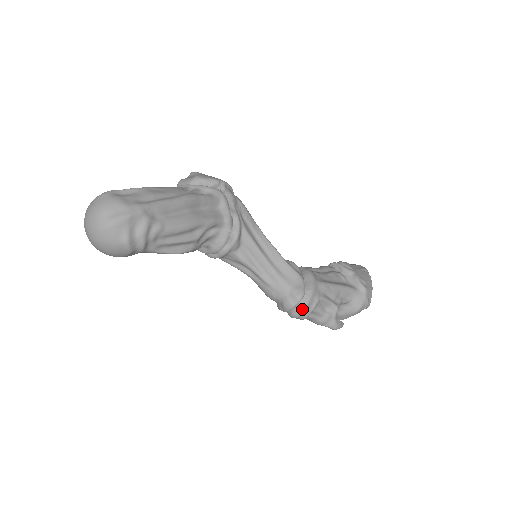
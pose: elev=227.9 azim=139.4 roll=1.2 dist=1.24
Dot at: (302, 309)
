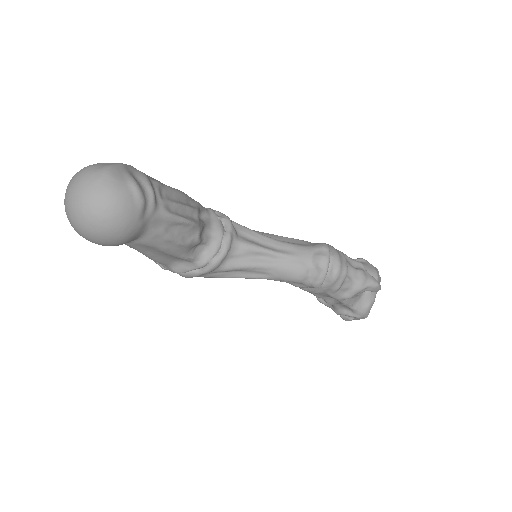
Dot at: (337, 258)
